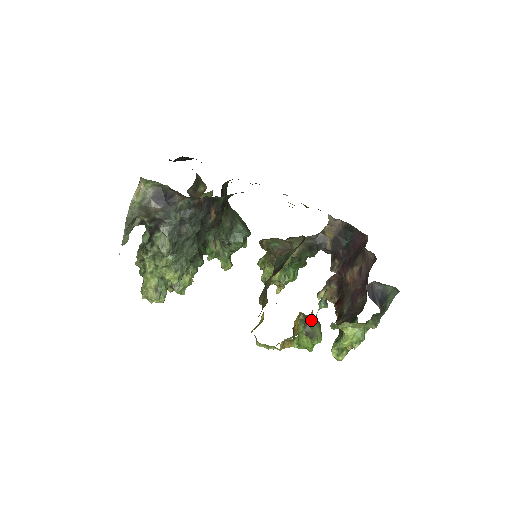
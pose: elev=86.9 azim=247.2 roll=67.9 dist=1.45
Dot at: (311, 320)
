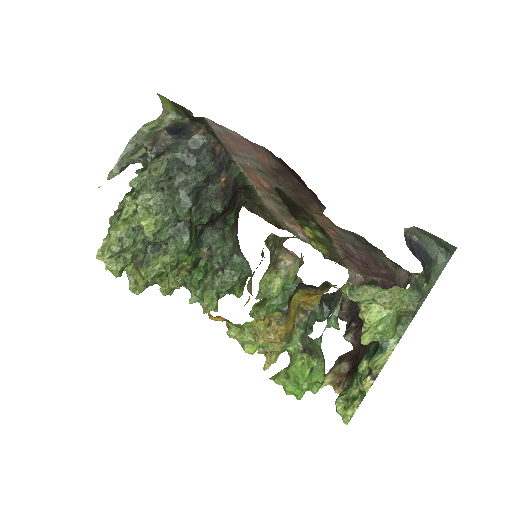
Dot at: occluded
